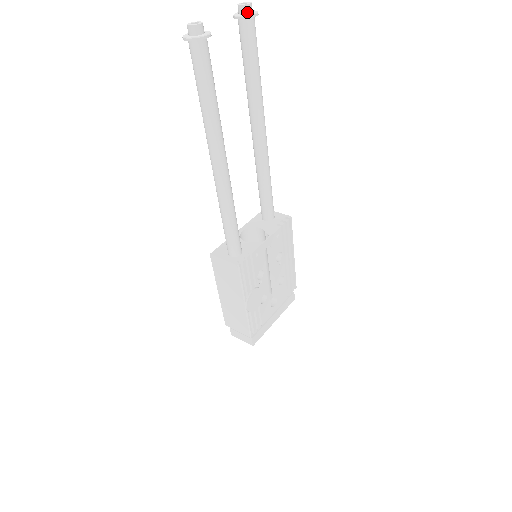
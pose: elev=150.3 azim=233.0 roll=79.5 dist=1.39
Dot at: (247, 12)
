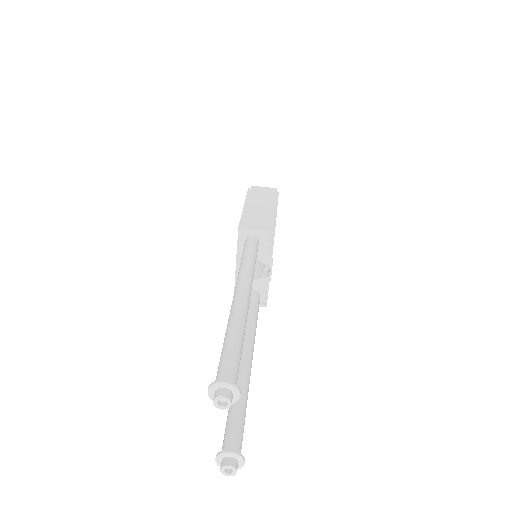
Dot at: occluded
